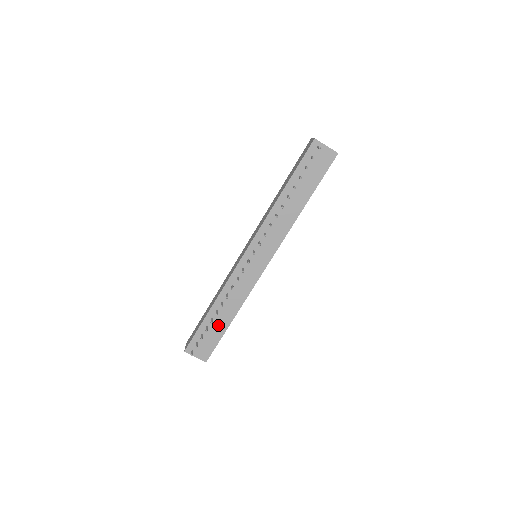
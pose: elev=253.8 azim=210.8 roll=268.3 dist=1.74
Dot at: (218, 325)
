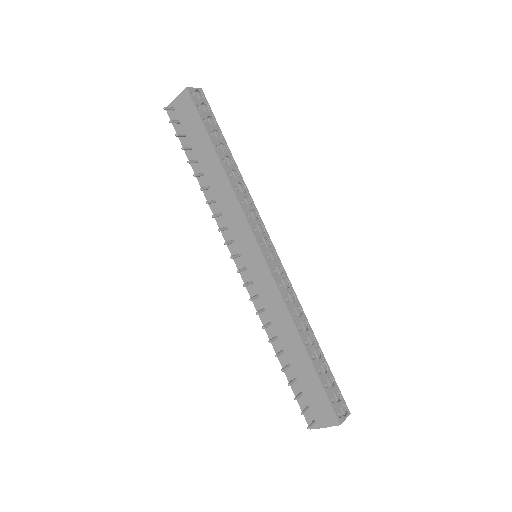
Dot at: (301, 366)
